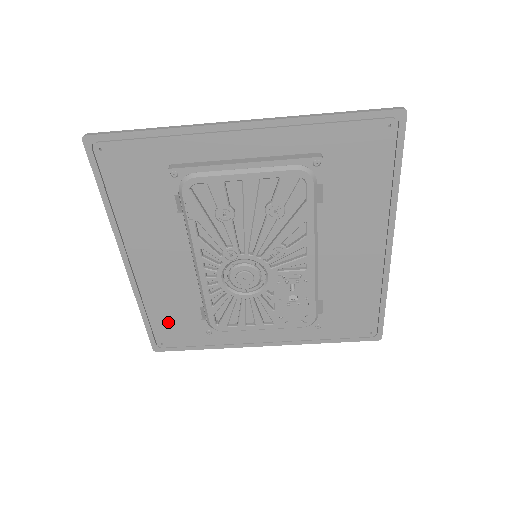
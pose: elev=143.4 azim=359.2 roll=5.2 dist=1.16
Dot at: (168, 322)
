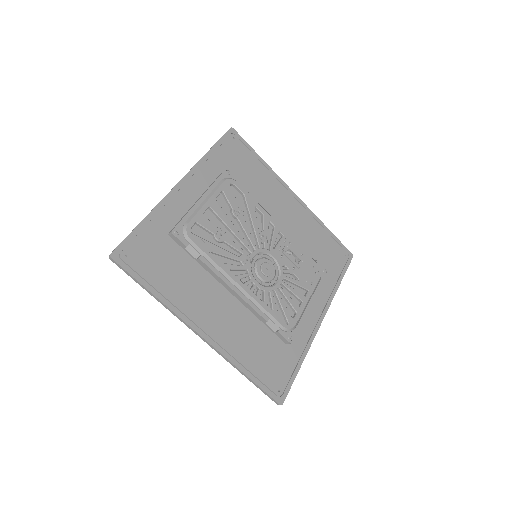
Dot at: (264, 363)
